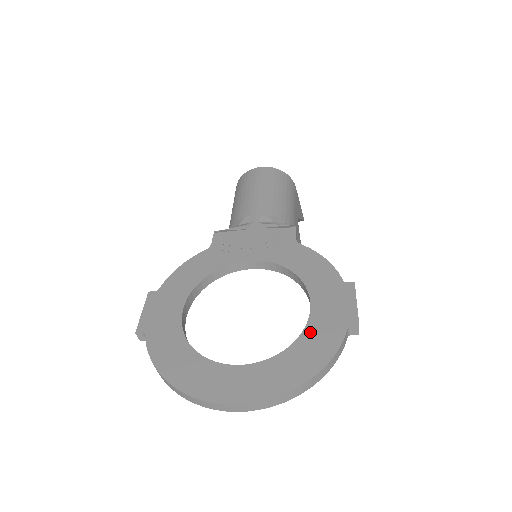
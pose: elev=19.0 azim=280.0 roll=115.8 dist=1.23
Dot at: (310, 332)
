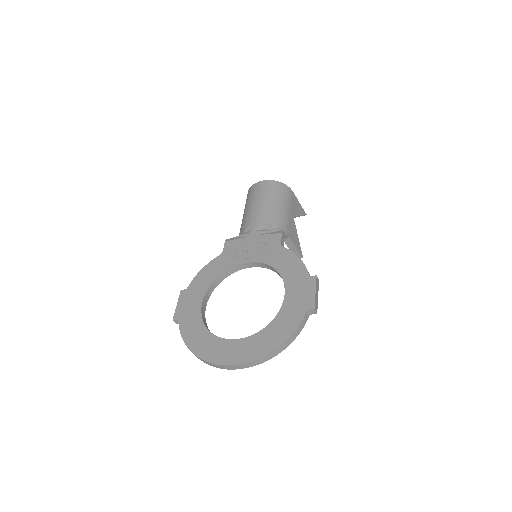
Dot at: (282, 314)
